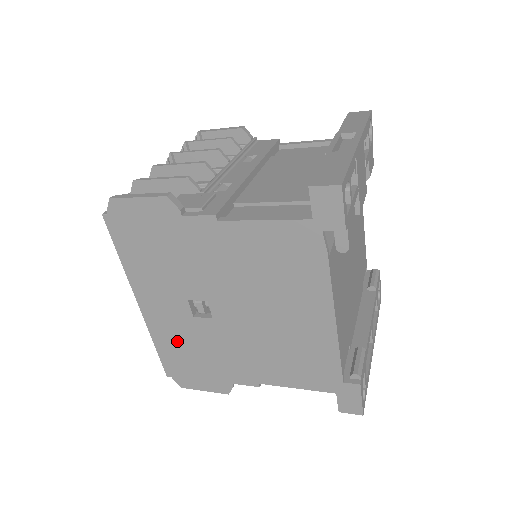
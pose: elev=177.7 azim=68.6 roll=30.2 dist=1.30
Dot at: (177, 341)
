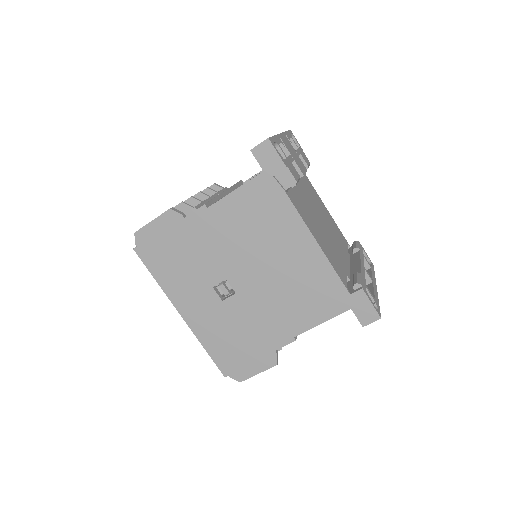
Dot at: (219, 333)
